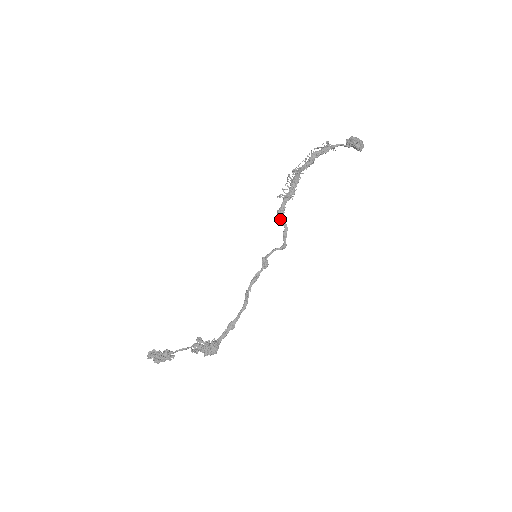
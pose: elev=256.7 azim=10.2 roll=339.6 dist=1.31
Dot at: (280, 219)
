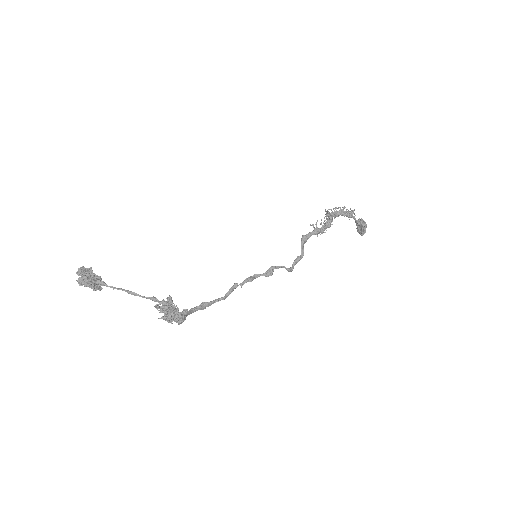
Dot at: (302, 244)
